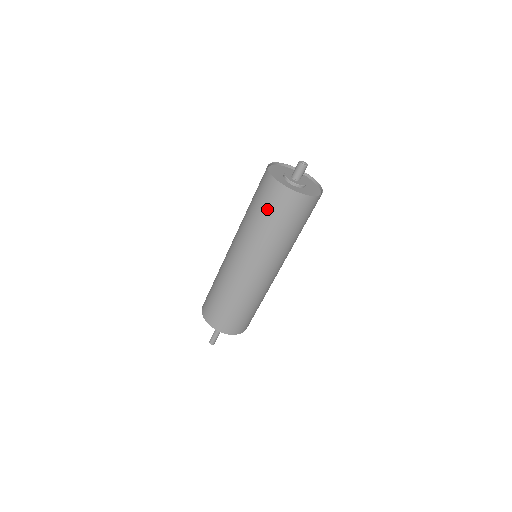
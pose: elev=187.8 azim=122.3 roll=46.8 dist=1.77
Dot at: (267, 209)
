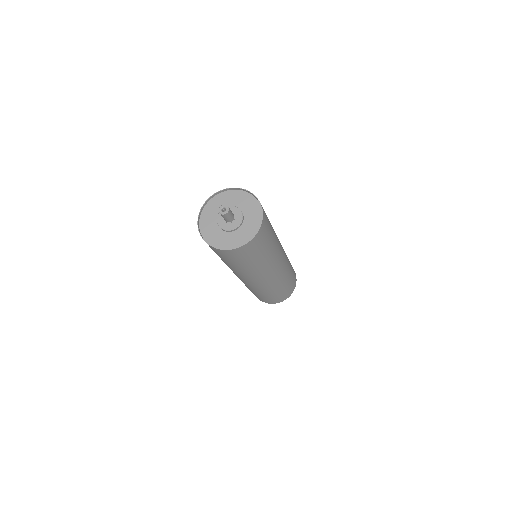
Dot at: occluded
